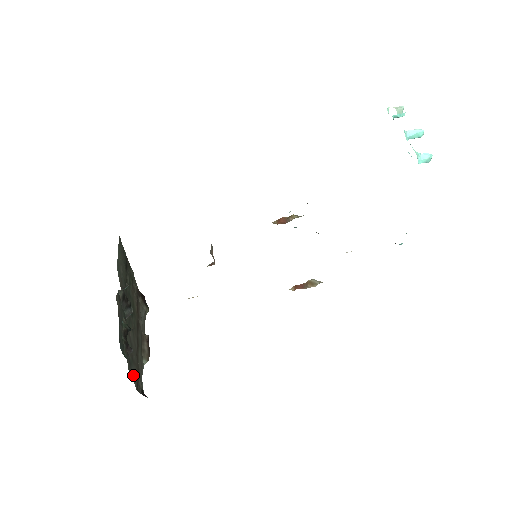
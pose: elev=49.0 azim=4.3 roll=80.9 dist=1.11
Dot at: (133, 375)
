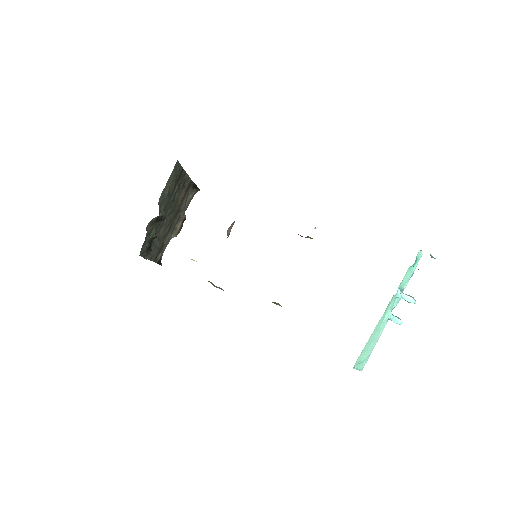
Dot at: (152, 256)
